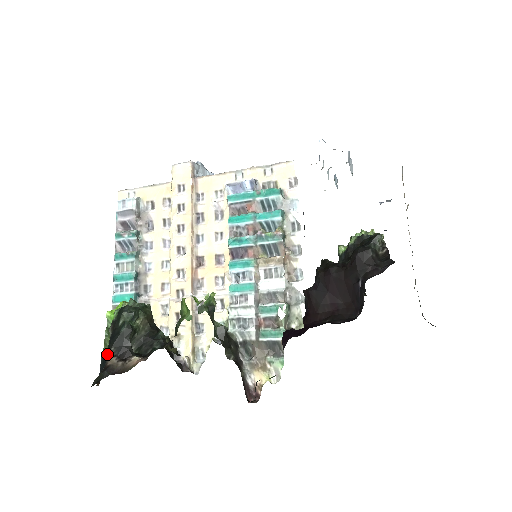
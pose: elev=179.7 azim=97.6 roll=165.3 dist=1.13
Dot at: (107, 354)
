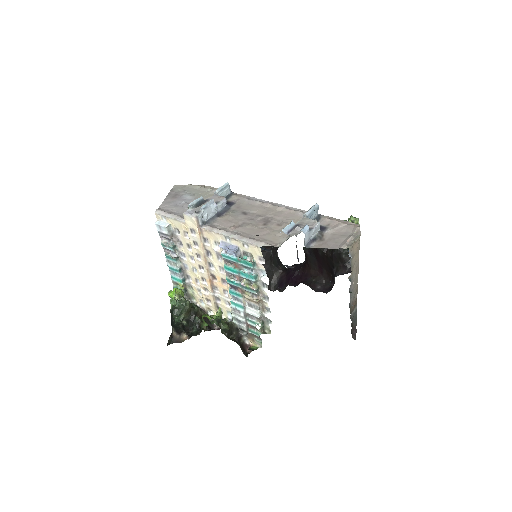
Dot at: occluded
